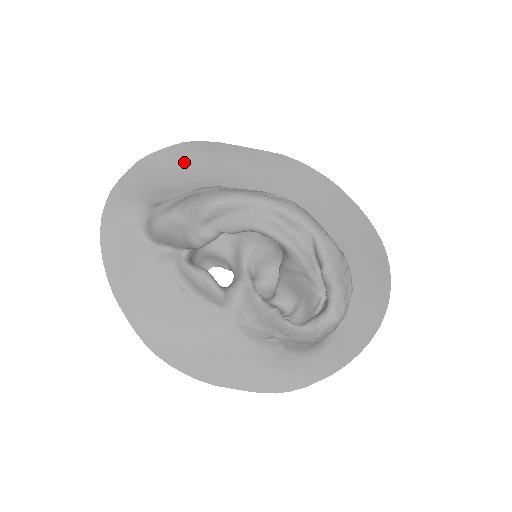
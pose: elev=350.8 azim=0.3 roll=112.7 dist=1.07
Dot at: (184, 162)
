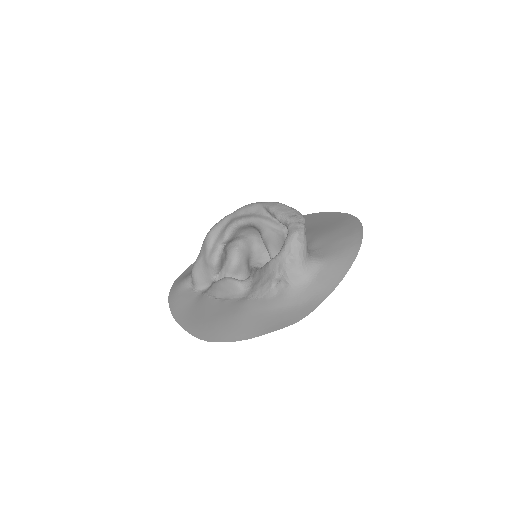
Dot at: occluded
